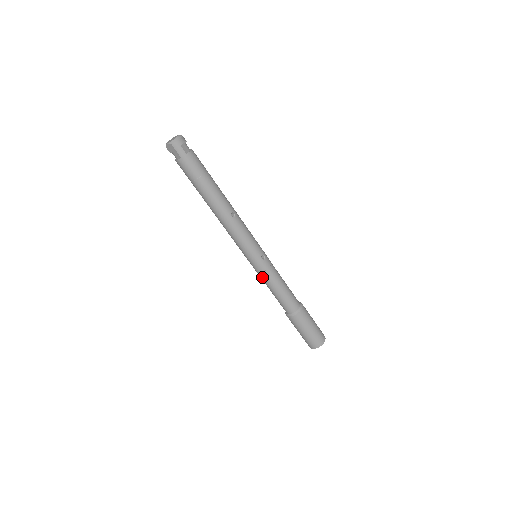
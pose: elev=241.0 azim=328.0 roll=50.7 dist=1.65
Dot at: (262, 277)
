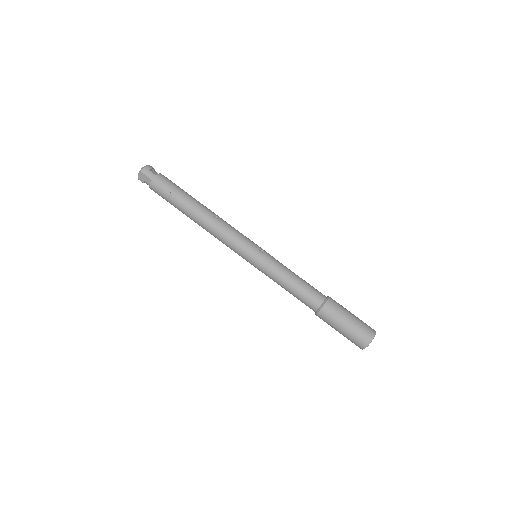
Dot at: (269, 274)
